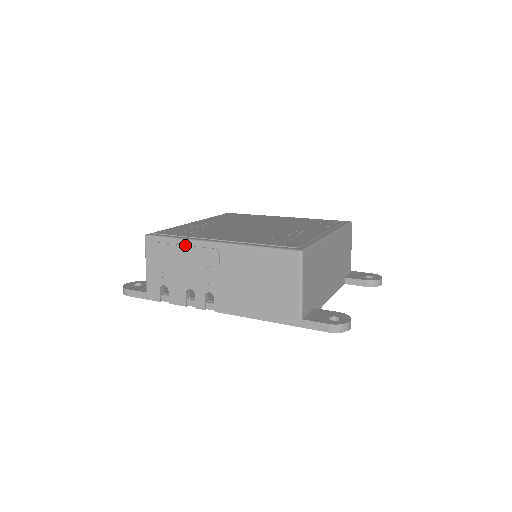
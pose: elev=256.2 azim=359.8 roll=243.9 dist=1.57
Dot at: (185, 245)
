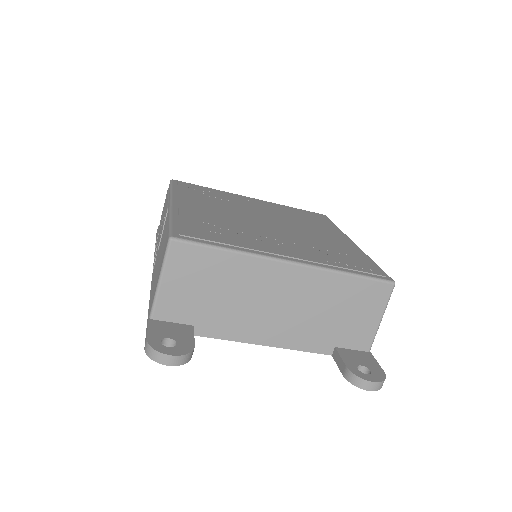
Dot at: (168, 197)
